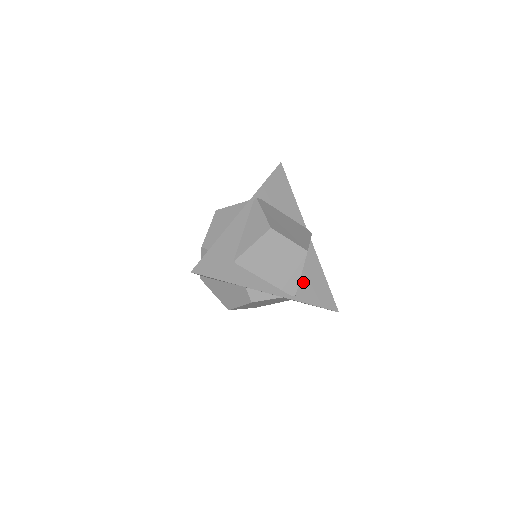
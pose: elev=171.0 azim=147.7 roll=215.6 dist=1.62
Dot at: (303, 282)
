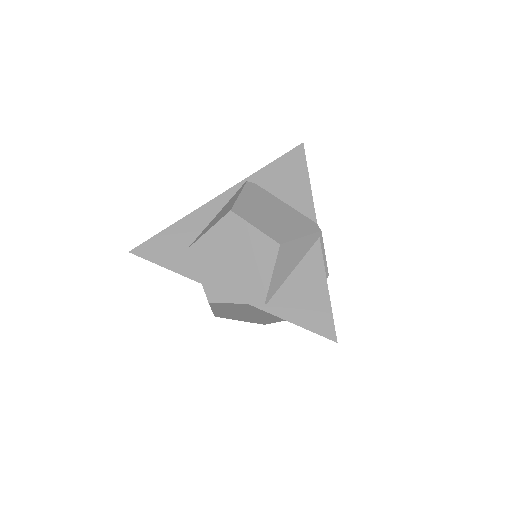
Dot at: (286, 290)
